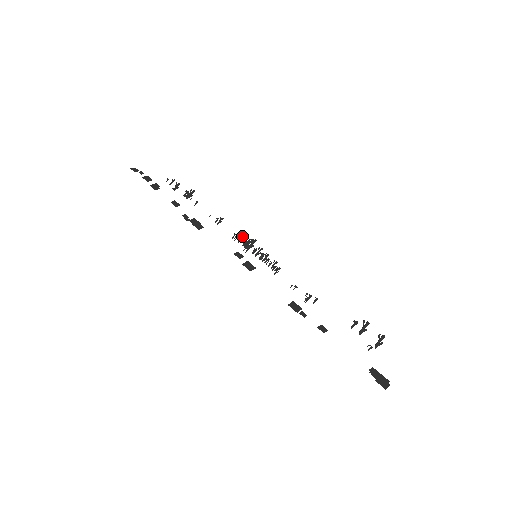
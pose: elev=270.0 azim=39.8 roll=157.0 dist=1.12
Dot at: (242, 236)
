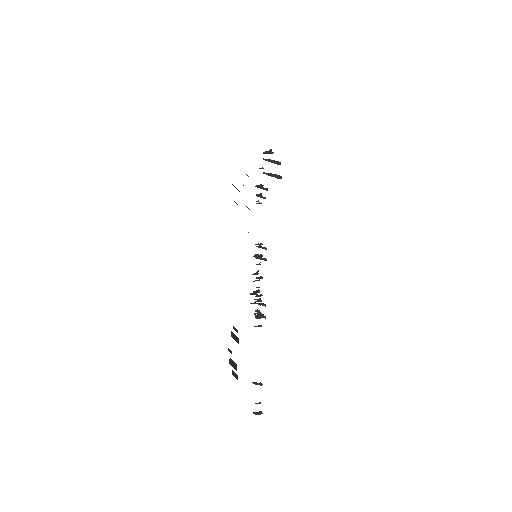
Dot at: (263, 168)
